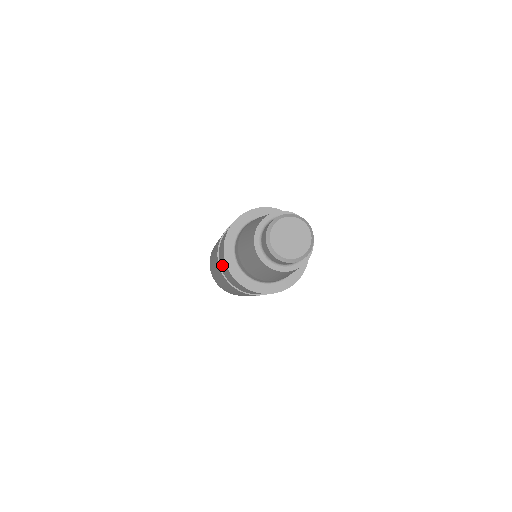
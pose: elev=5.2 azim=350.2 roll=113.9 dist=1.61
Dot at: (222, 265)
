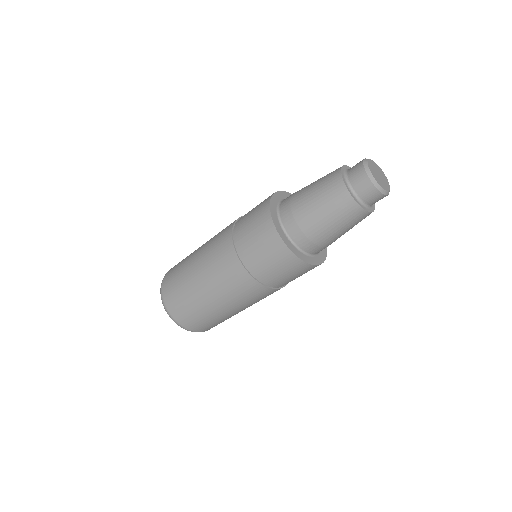
Dot at: (251, 211)
